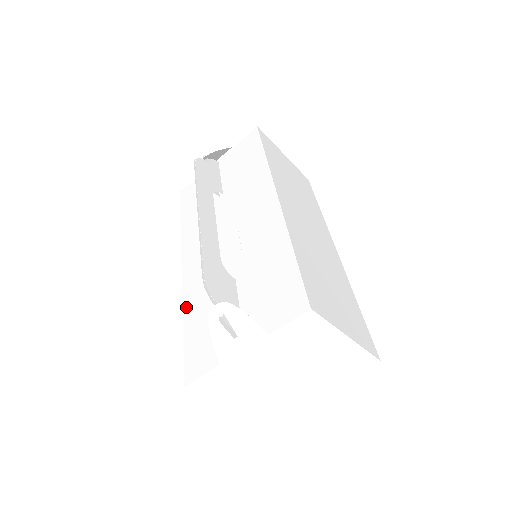
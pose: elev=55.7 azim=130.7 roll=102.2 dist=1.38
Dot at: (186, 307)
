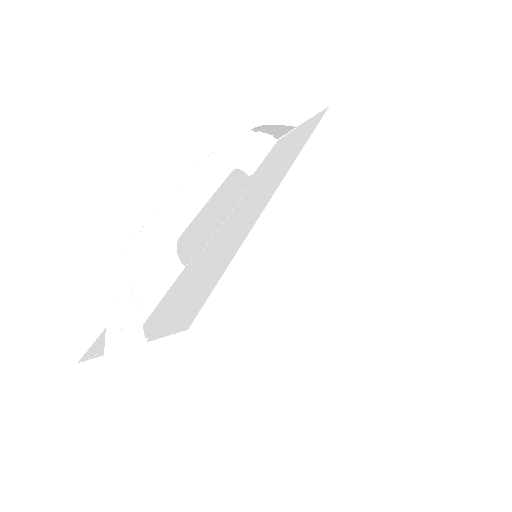
Dot at: occluded
